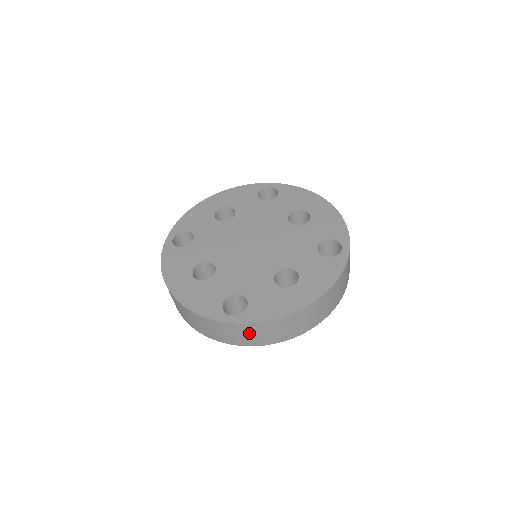
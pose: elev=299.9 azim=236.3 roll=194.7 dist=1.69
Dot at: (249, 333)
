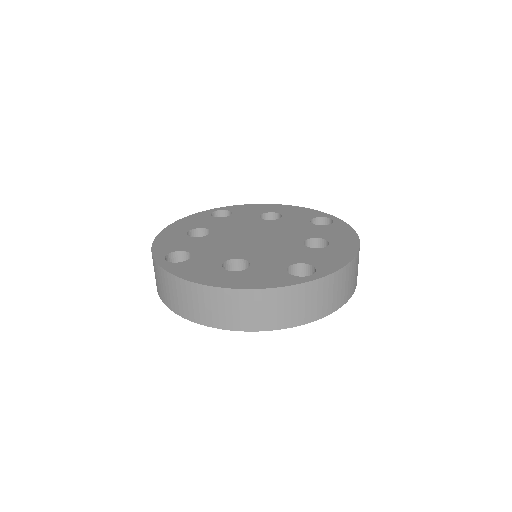
Dot at: (165, 285)
